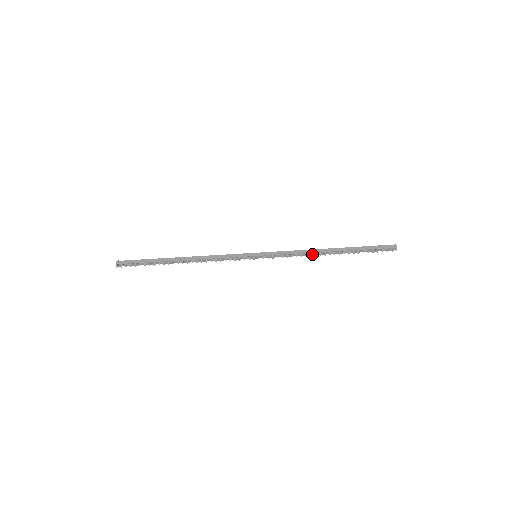
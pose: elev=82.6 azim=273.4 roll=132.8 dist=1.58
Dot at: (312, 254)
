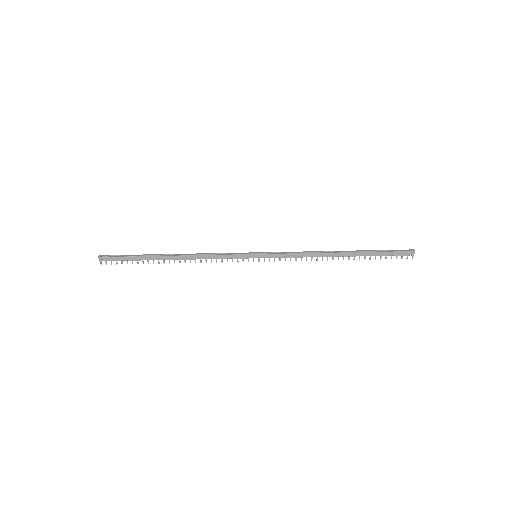
Dot at: (319, 256)
